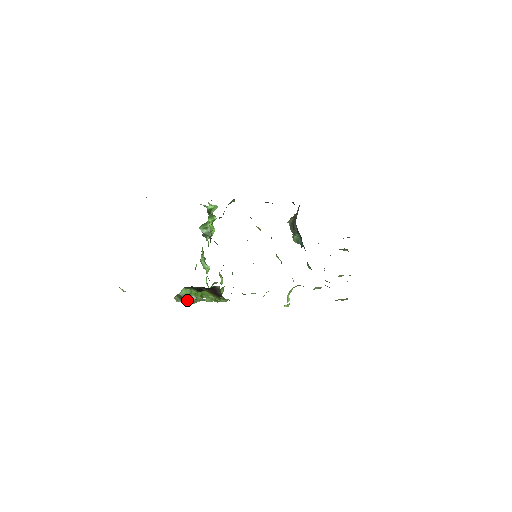
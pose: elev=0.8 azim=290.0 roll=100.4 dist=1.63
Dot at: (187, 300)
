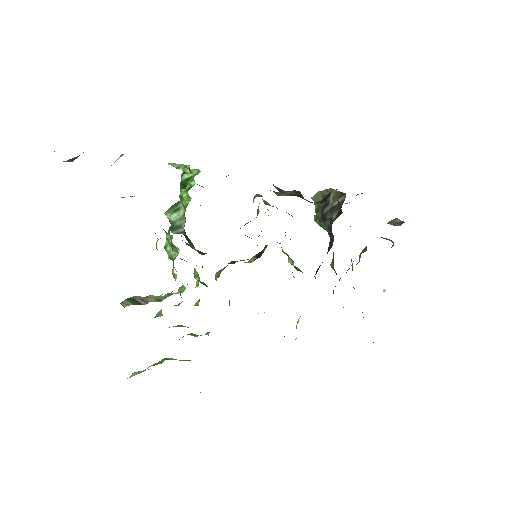
Dot at: (142, 301)
